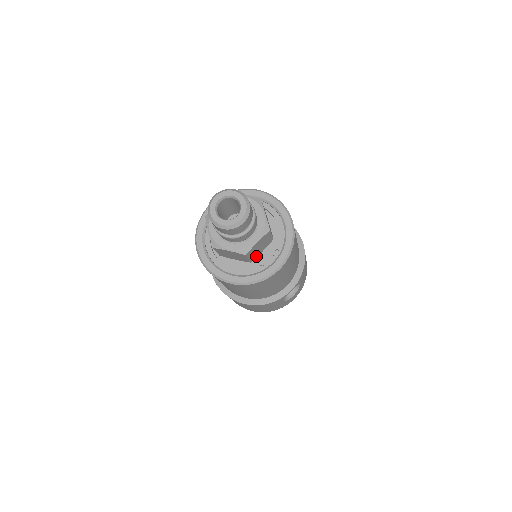
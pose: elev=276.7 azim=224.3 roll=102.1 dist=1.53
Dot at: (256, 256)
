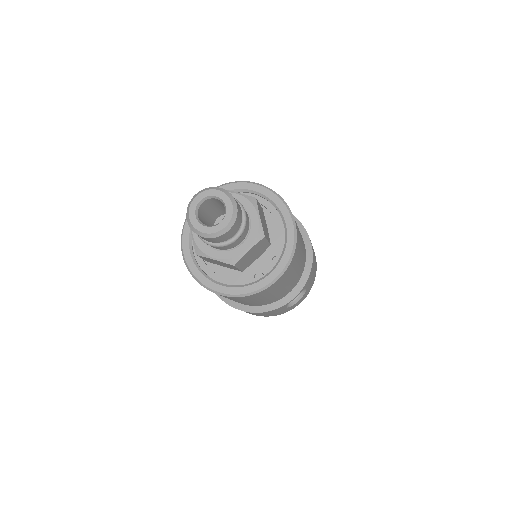
Dot at: (249, 264)
